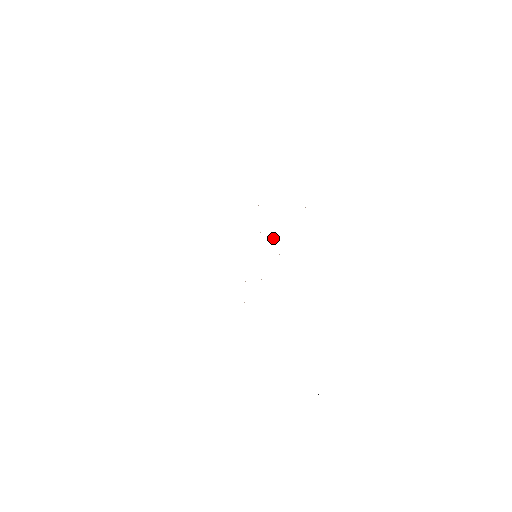
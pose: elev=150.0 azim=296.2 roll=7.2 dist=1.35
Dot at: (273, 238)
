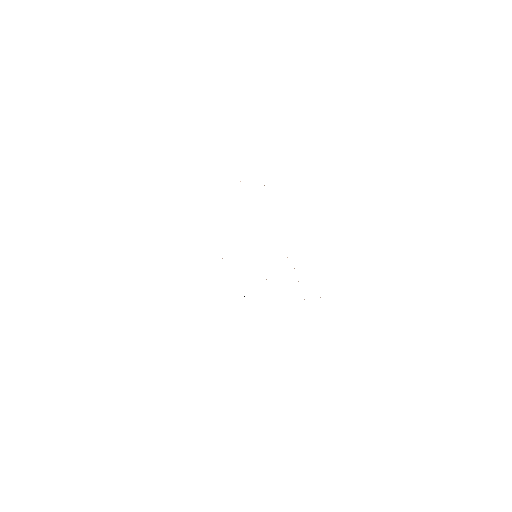
Dot at: occluded
